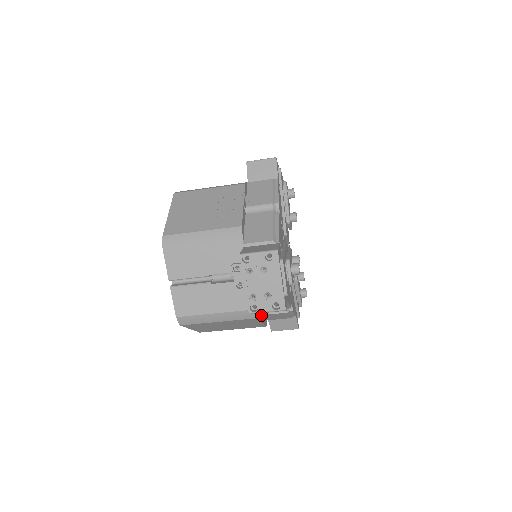
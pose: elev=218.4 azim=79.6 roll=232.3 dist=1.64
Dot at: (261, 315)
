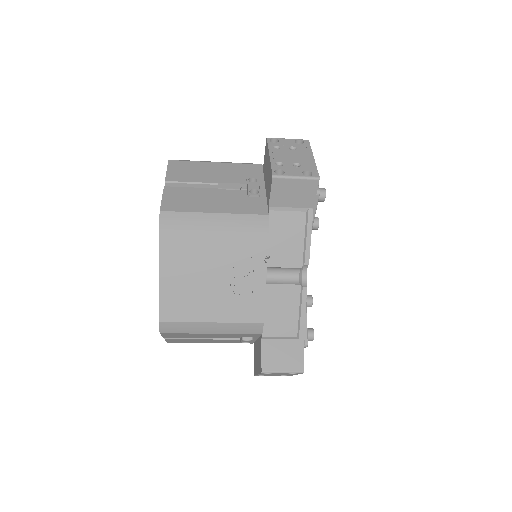
Dot at: occluded
